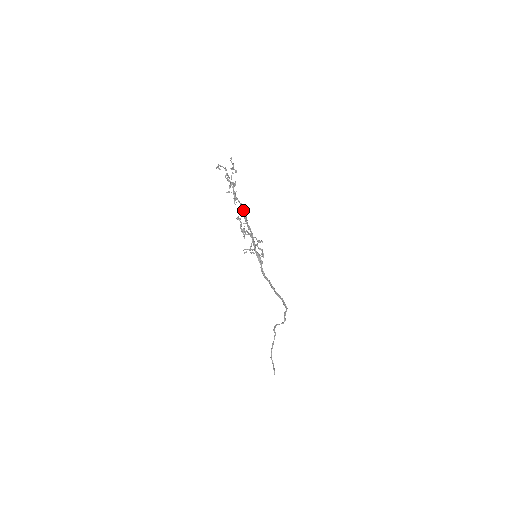
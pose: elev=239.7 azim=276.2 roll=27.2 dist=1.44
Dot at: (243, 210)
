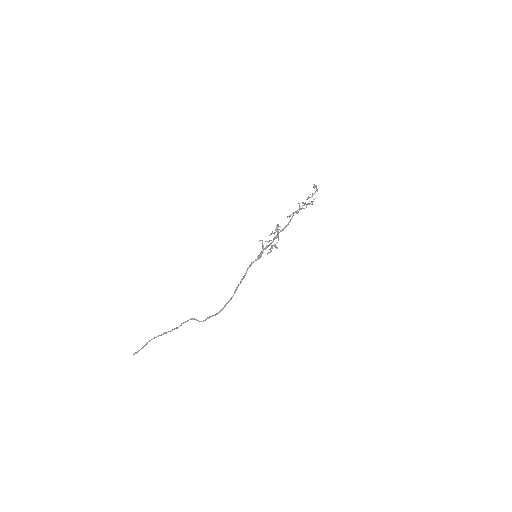
Dot at: (287, 225)
